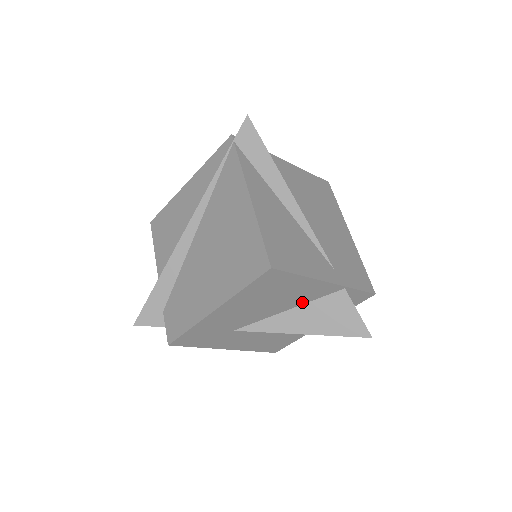
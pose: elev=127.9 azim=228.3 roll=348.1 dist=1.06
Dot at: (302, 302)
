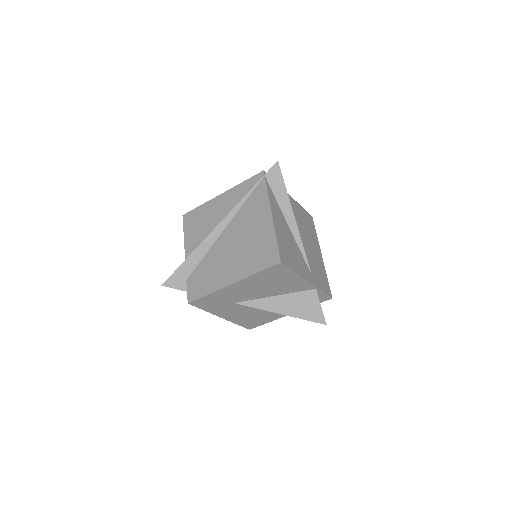
Dot at: (286, 292)
